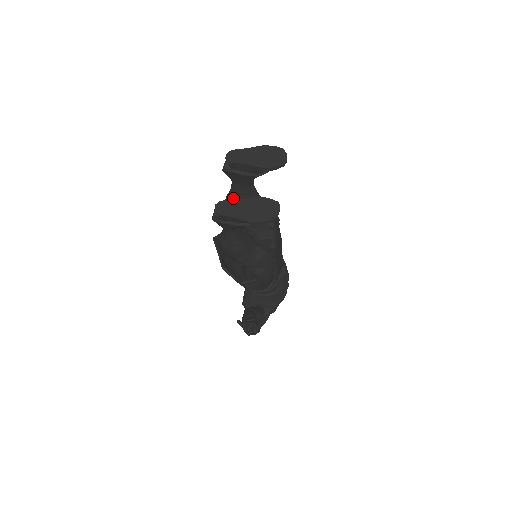
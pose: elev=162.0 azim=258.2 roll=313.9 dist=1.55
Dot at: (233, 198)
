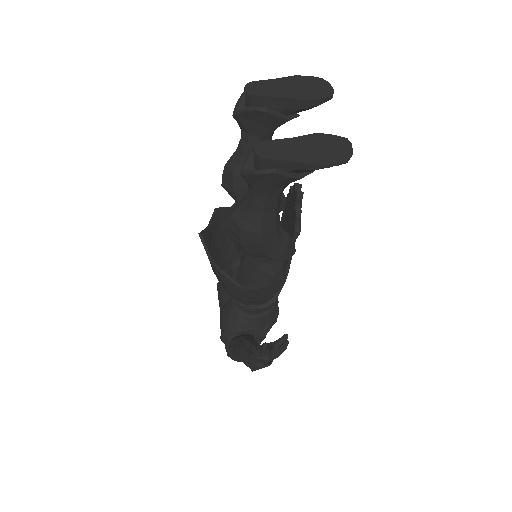
Dot at: occluded
